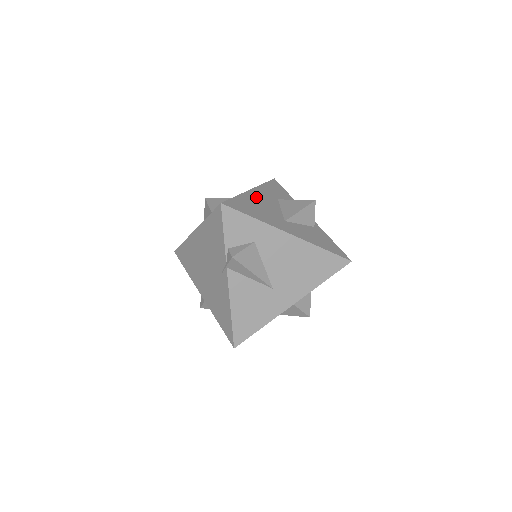
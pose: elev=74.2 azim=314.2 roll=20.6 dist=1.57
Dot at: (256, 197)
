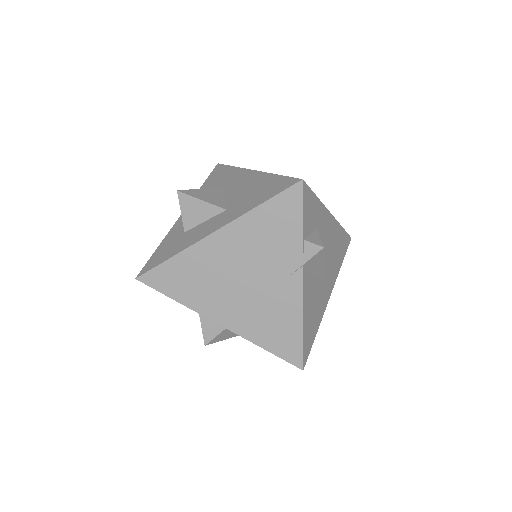
Dot at: occluded
